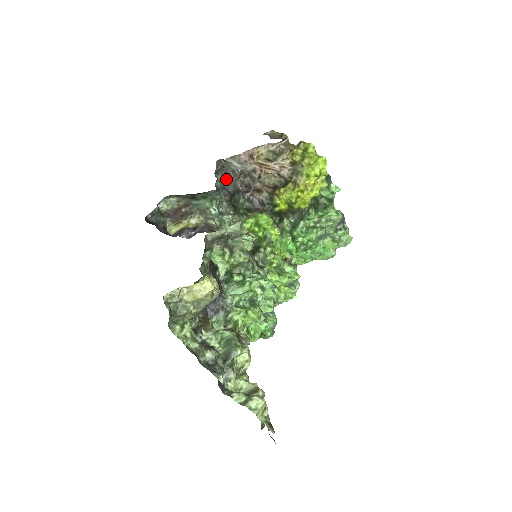
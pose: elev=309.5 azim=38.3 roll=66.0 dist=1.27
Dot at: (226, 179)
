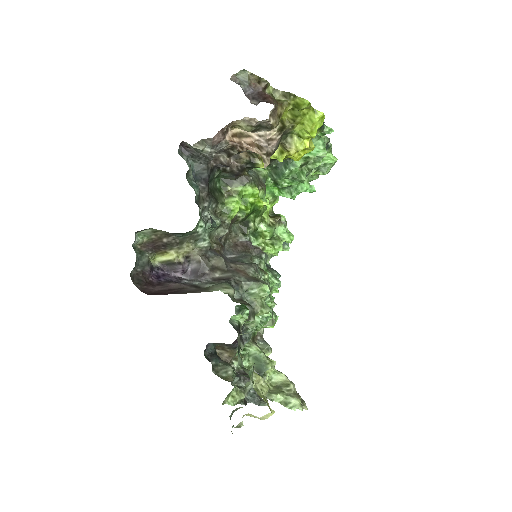
Dot at: (194, 161)
